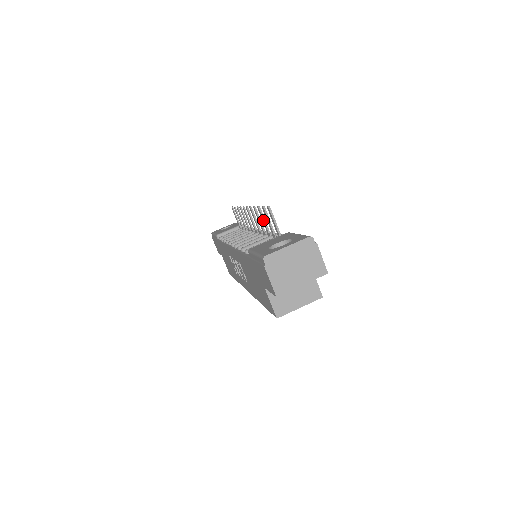
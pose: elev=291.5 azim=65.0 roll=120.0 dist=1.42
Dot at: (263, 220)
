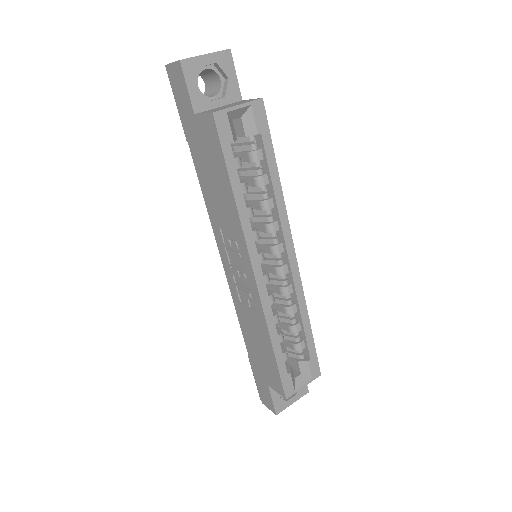
Dot at: occluded
